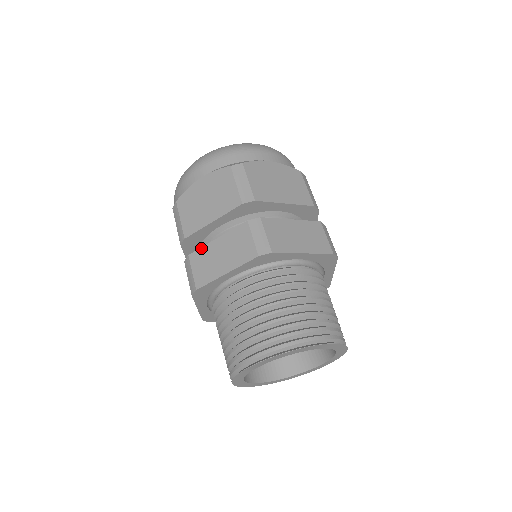
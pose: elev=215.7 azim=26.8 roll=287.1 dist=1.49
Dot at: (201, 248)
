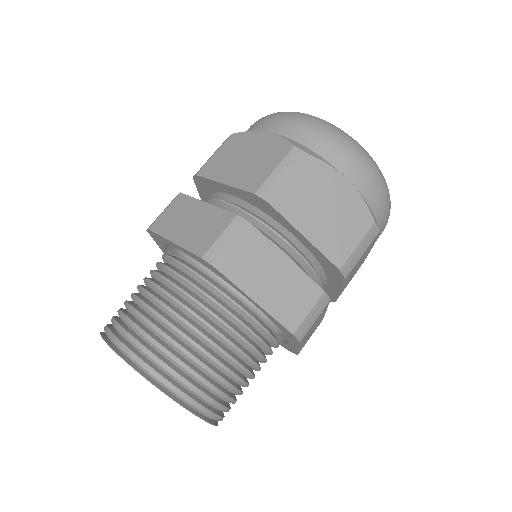
Dot at: occluded
